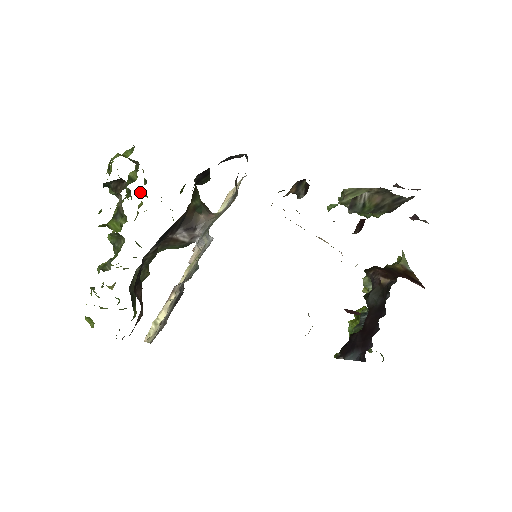
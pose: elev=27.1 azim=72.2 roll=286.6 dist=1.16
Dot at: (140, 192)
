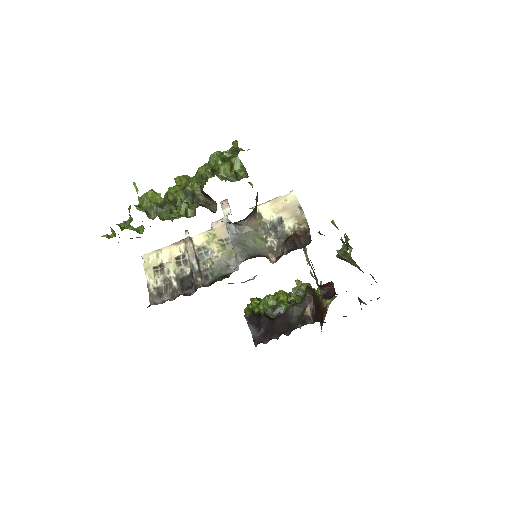
Dot at: occluded
